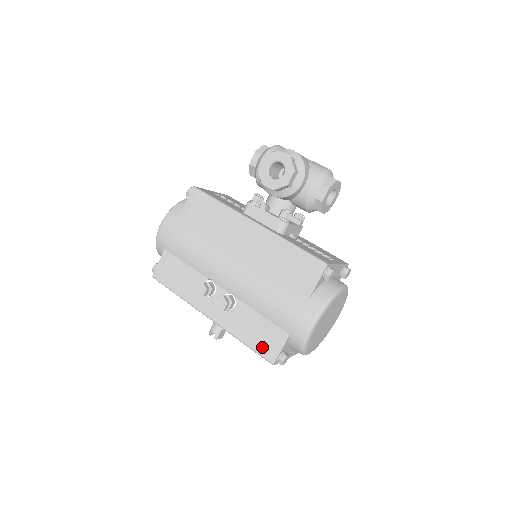
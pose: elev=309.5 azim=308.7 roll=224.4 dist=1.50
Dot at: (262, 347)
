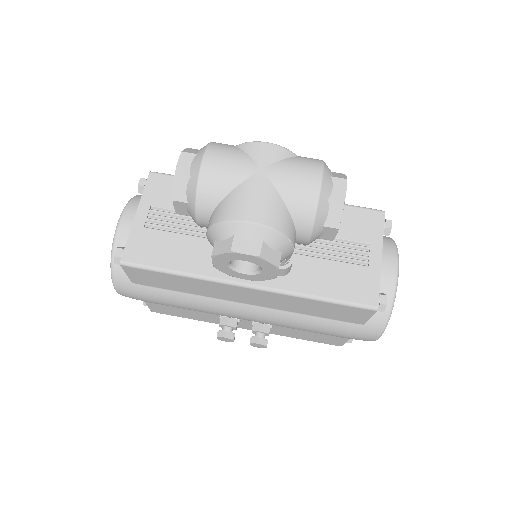
Dot at: (323, 341)
